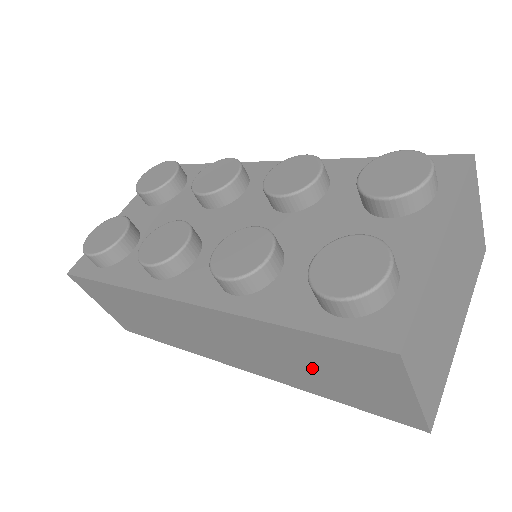
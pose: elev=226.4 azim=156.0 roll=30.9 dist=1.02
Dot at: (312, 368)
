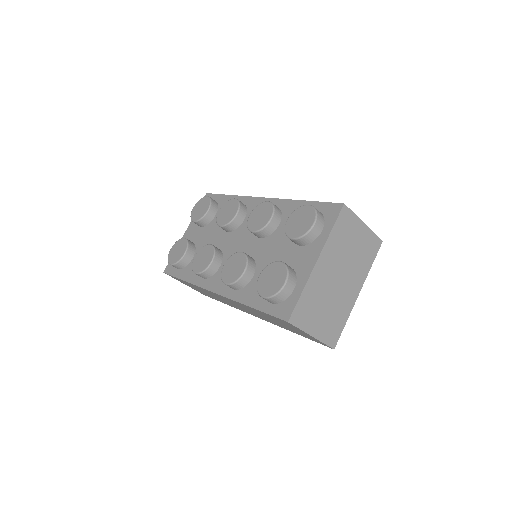
Dot at: (276, 322)
